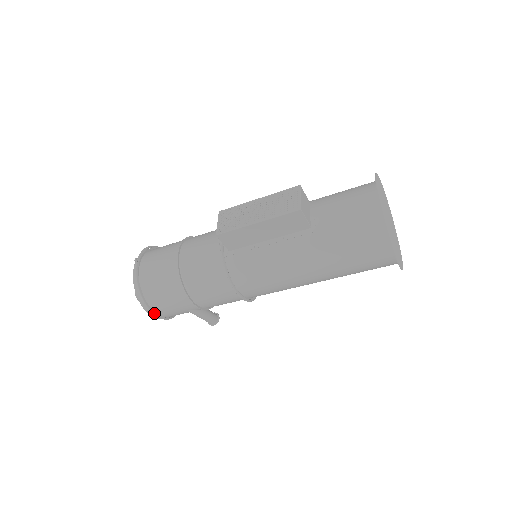
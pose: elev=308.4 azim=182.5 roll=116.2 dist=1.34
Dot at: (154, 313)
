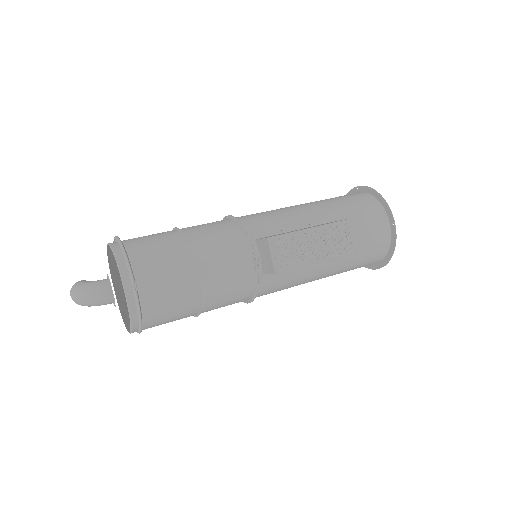
Dot at: occluded
